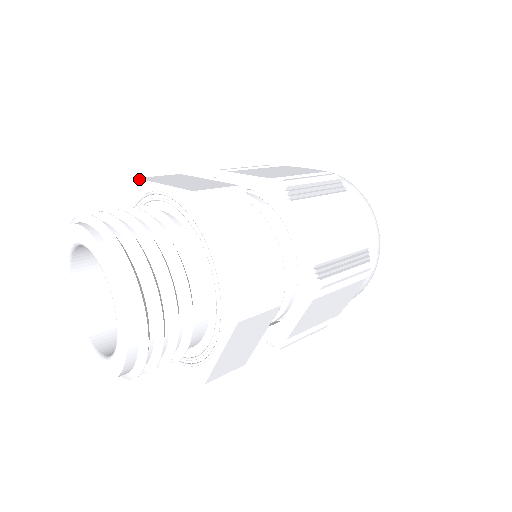
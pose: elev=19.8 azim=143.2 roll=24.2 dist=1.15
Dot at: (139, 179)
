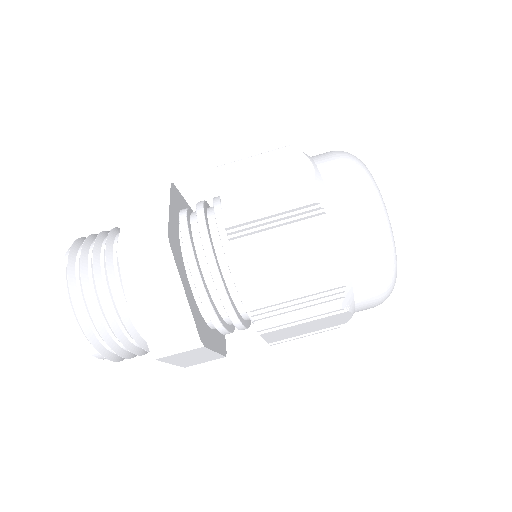
Dot at: (126, 198)
